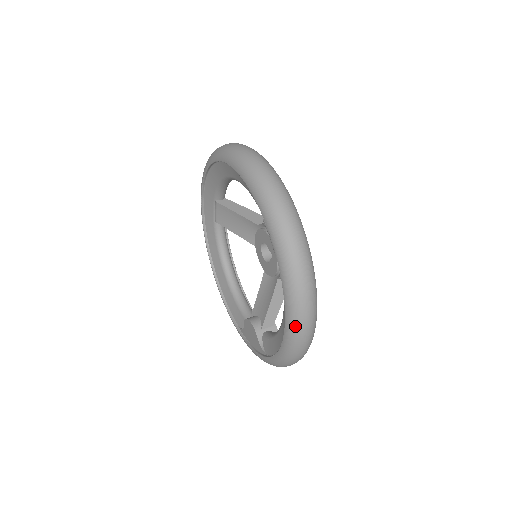
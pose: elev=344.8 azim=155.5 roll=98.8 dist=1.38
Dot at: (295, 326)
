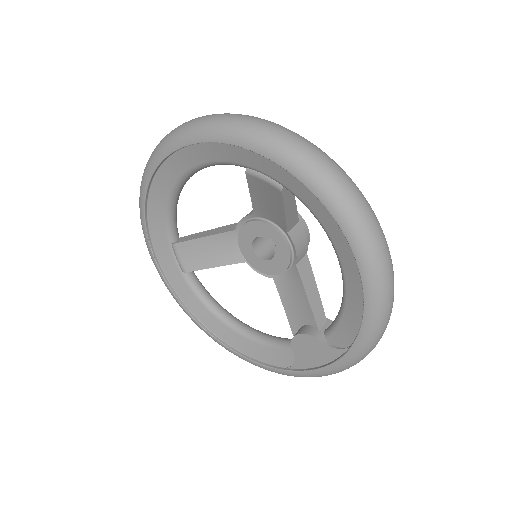
Dot at: (367, 241)
